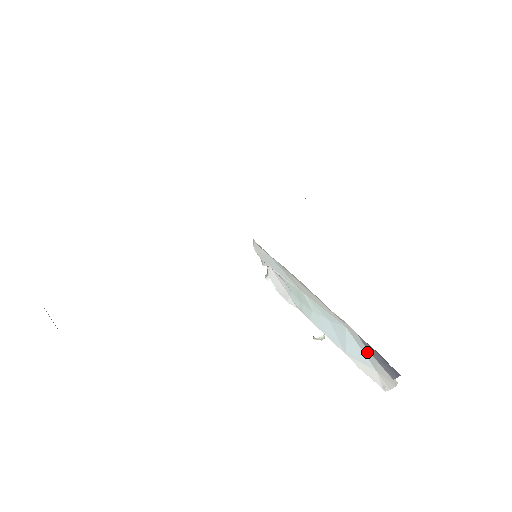
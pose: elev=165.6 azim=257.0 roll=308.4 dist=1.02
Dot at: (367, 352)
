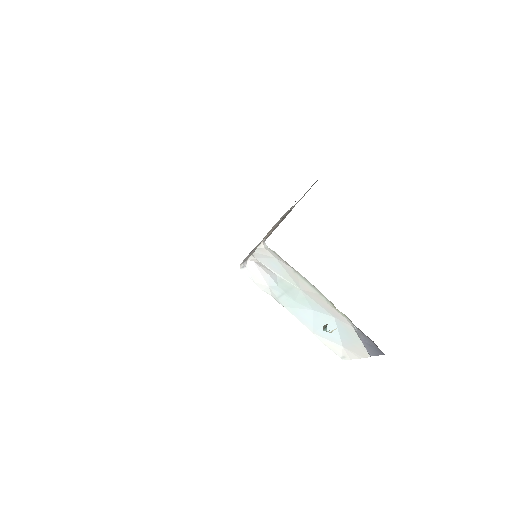
Dot at: (347, 335)
